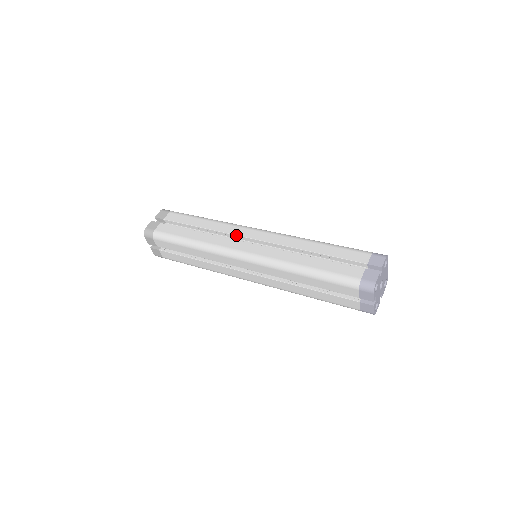
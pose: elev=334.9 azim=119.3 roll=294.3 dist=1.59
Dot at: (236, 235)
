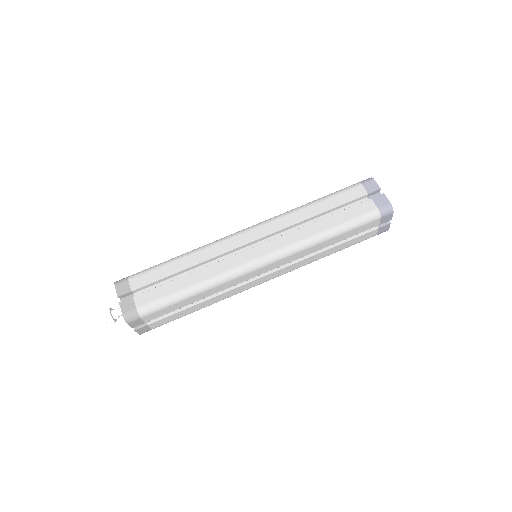
Dot at: (231, 250)
